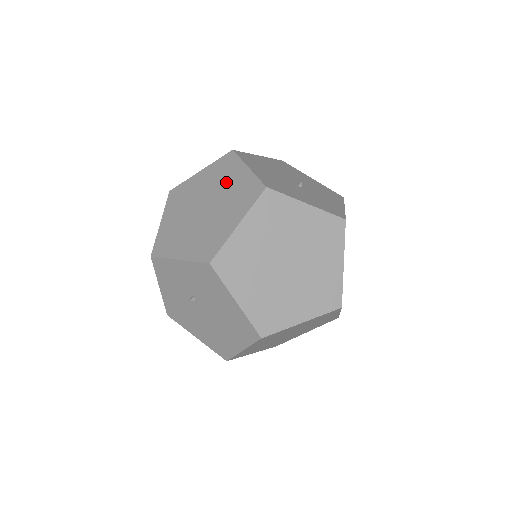
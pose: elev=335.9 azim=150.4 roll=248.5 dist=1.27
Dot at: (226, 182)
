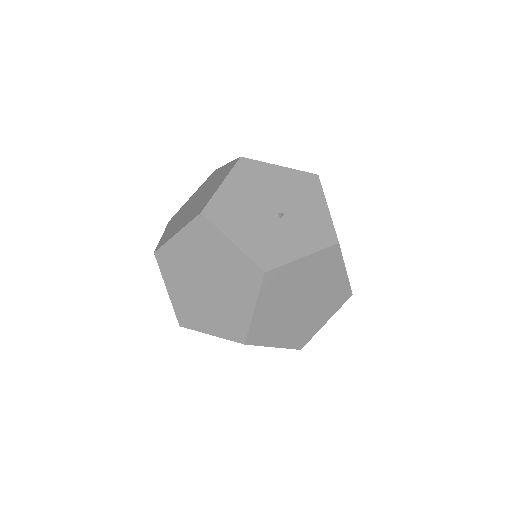
Dot at: (216, 257)
